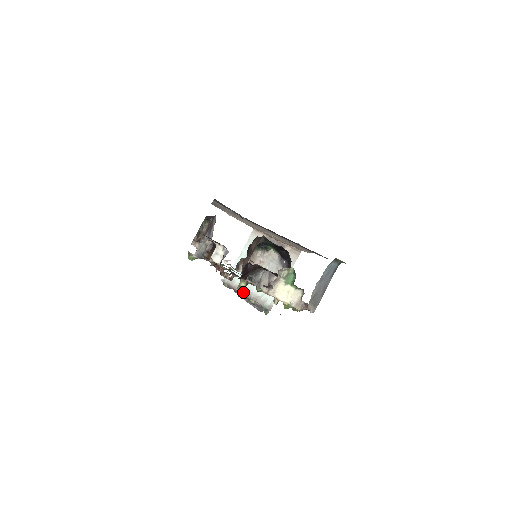
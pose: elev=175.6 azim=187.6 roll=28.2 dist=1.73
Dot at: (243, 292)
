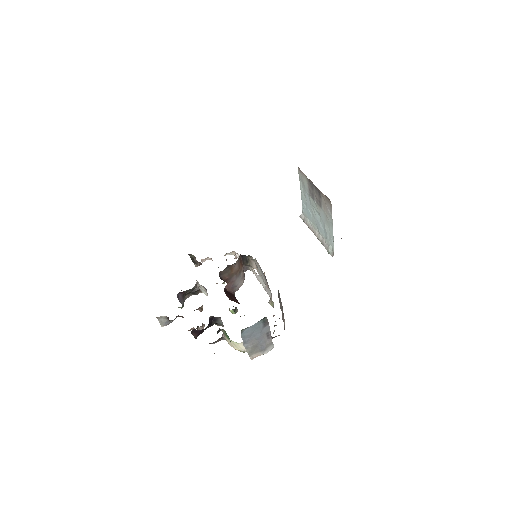
Dot at: (314, 233)
